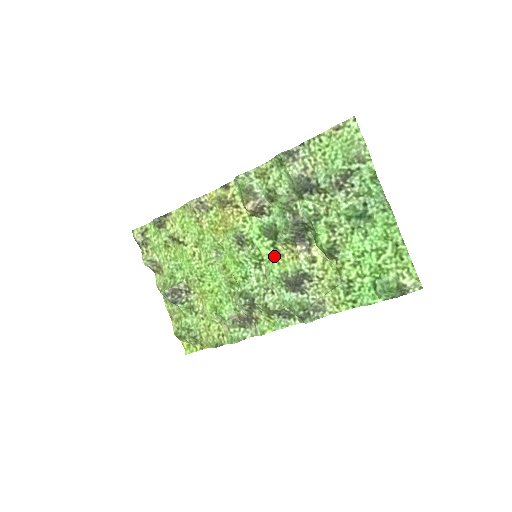
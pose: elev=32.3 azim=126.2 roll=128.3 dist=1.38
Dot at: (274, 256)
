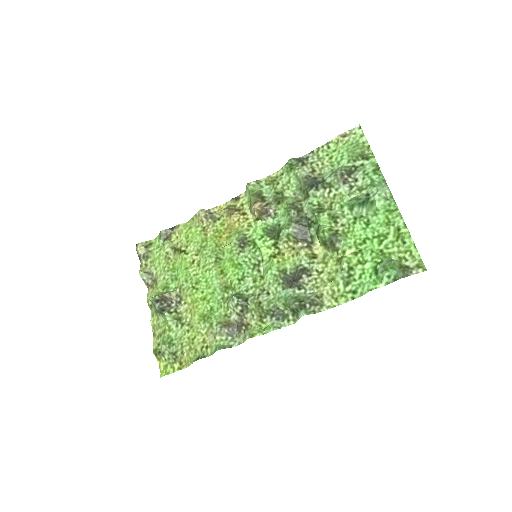
Dot at: (274, 255)
